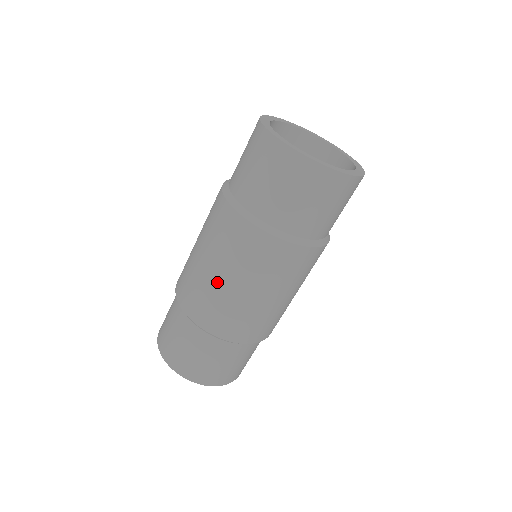
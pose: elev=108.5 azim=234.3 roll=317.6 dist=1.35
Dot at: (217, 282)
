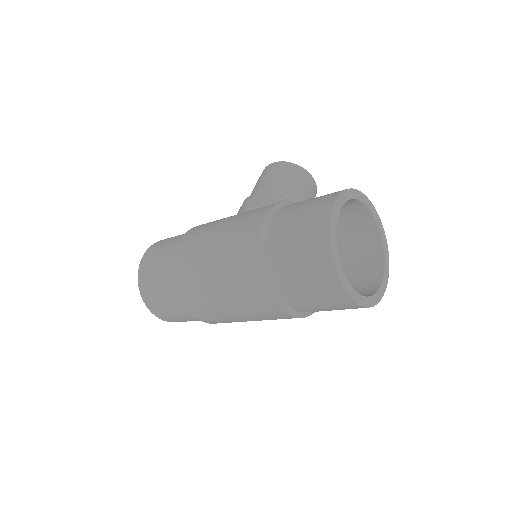
Dot at: (223, 308)
